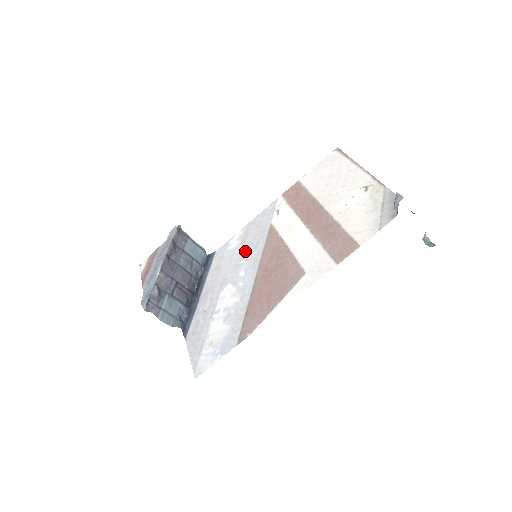
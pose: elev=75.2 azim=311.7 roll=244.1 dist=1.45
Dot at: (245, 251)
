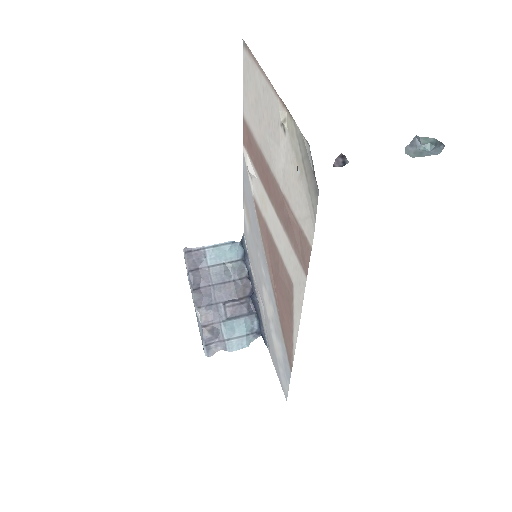
Dot at: (254, 238)
